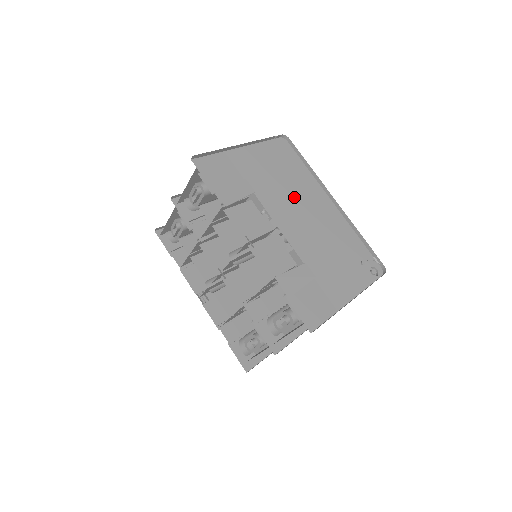
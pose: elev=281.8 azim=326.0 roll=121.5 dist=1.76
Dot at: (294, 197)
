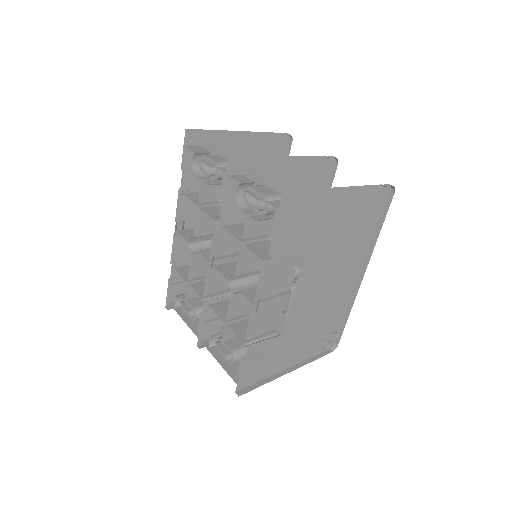
Dot at: (336, 262)
